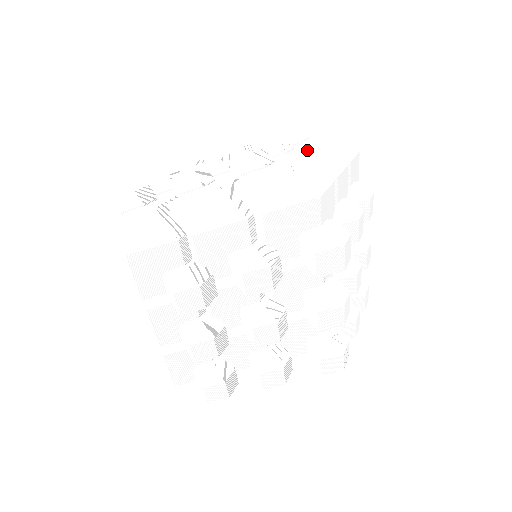
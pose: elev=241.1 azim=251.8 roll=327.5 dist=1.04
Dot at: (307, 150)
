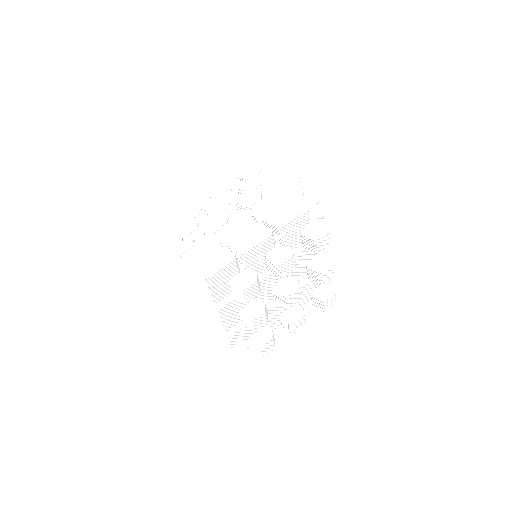
Dot at: (277, 182)
